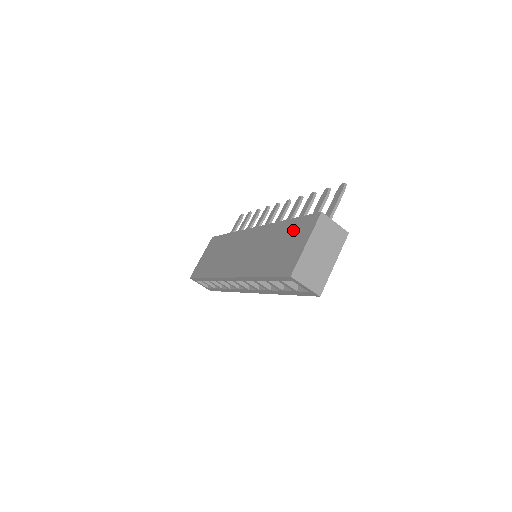
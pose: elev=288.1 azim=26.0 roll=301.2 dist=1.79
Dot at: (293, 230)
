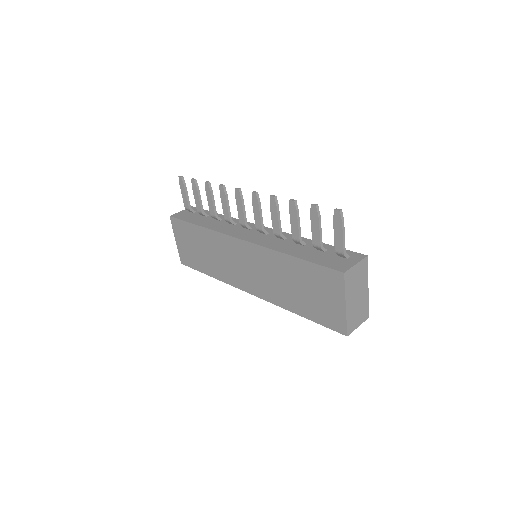
Dot at: (313, 278)
